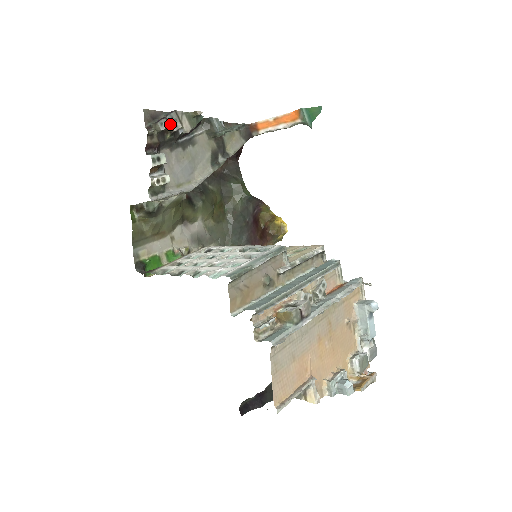
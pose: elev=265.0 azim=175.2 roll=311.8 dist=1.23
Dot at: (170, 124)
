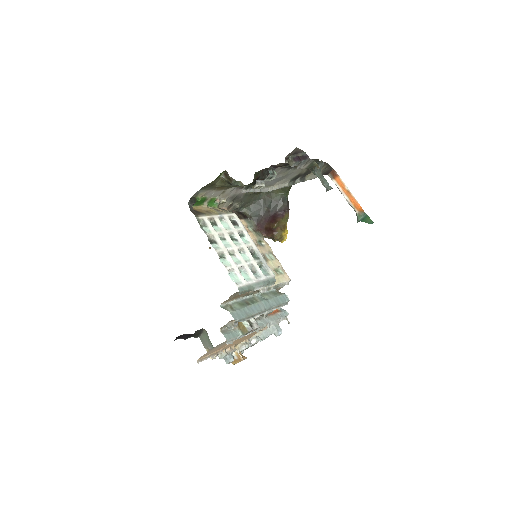
Dot at: (299, 165)
